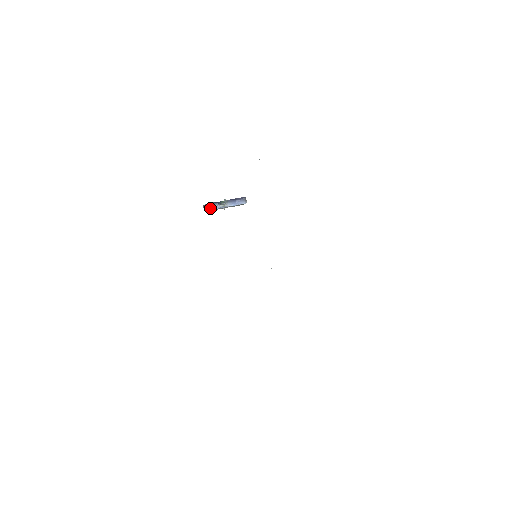
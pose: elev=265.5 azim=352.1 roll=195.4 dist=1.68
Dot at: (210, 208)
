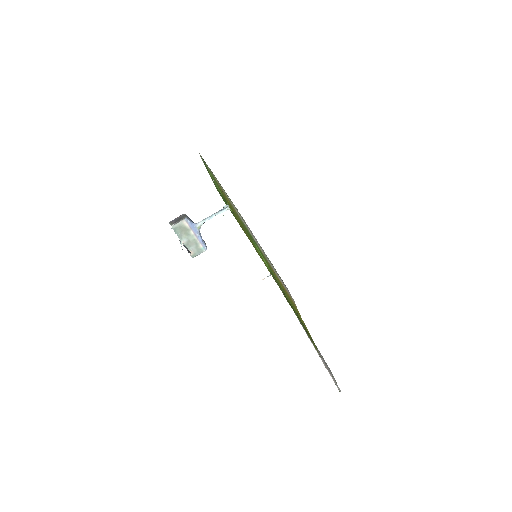
Dot at: (188, 219)
